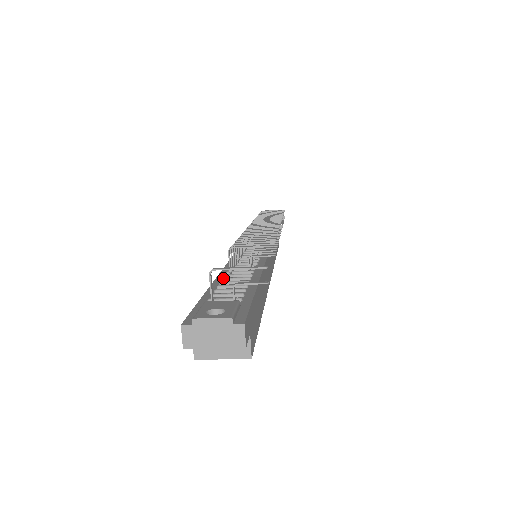
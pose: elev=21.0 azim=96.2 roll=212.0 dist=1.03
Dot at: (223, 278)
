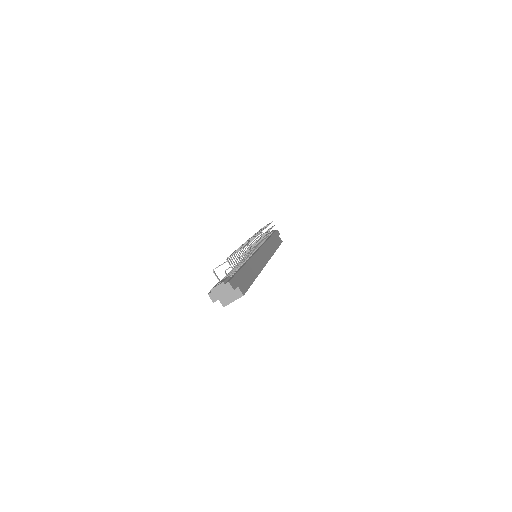
Dot at: occluded
